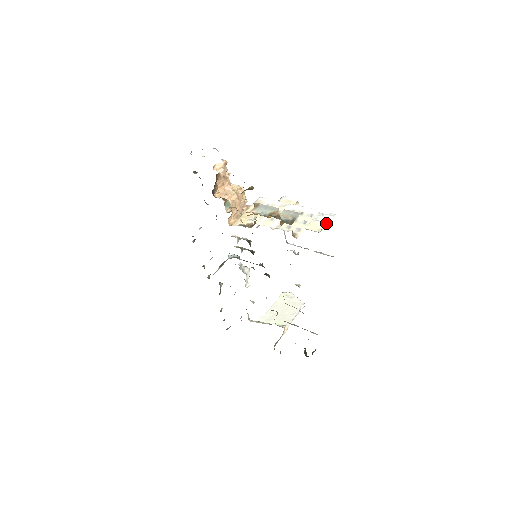
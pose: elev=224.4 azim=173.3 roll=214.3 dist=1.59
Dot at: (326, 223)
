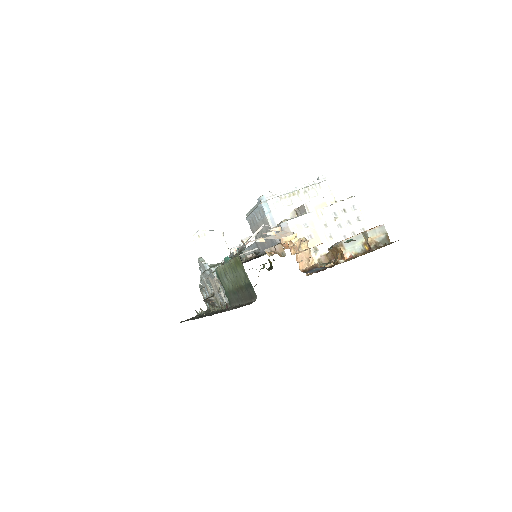
Dot at: (331, 192)
